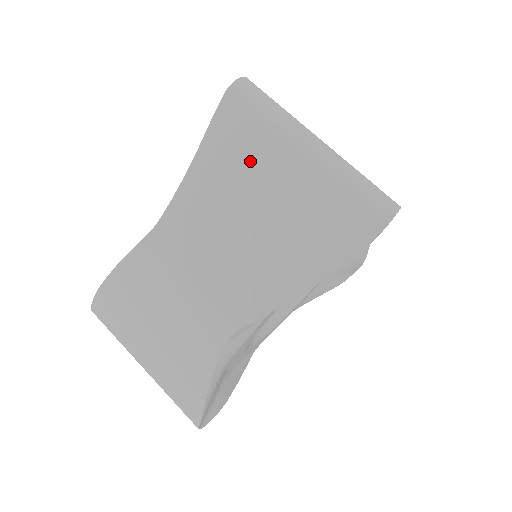
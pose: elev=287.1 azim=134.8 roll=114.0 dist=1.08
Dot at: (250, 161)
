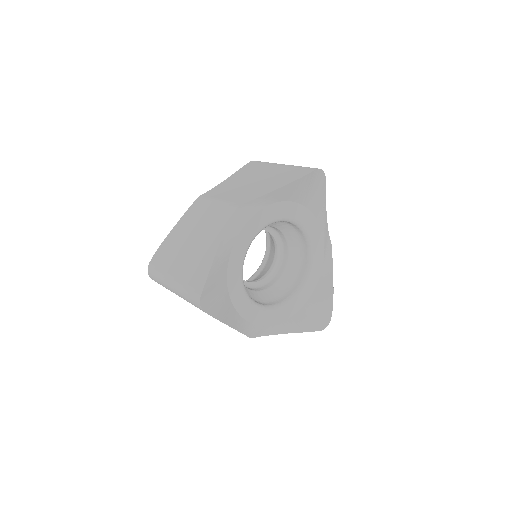
Dot at: (257, 170)
